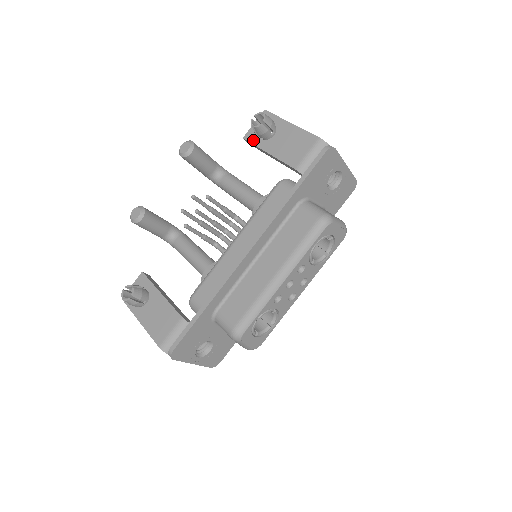
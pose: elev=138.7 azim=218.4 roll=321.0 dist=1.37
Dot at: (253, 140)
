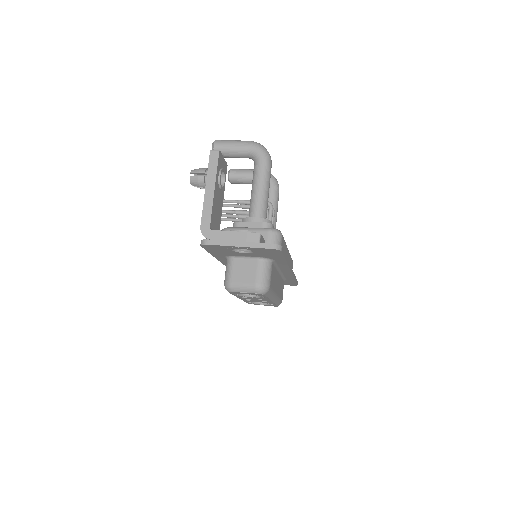
Dot at: occluded
